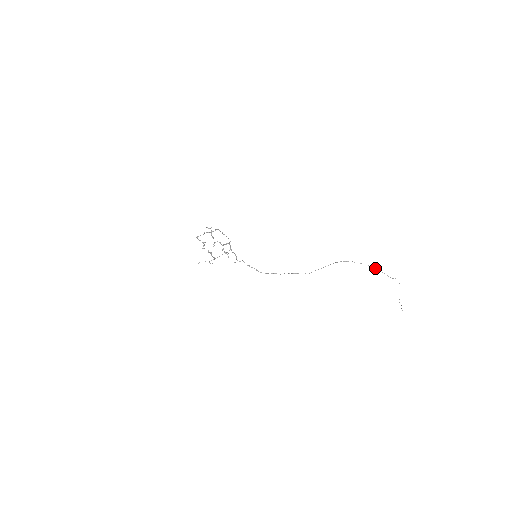
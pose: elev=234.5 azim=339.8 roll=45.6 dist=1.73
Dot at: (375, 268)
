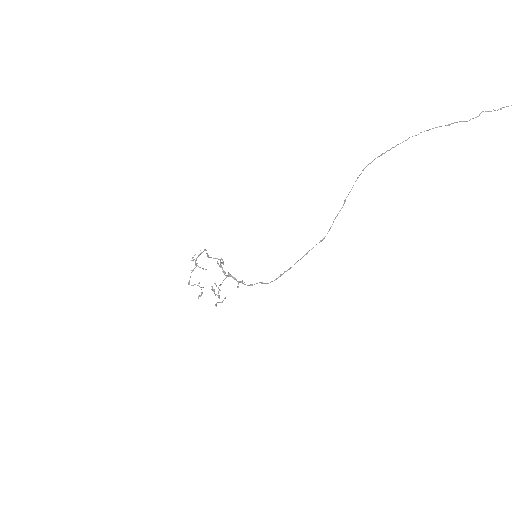
Dot at: (428, 130)
